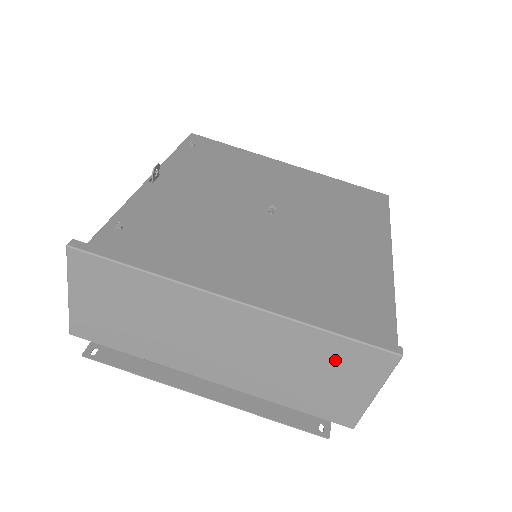
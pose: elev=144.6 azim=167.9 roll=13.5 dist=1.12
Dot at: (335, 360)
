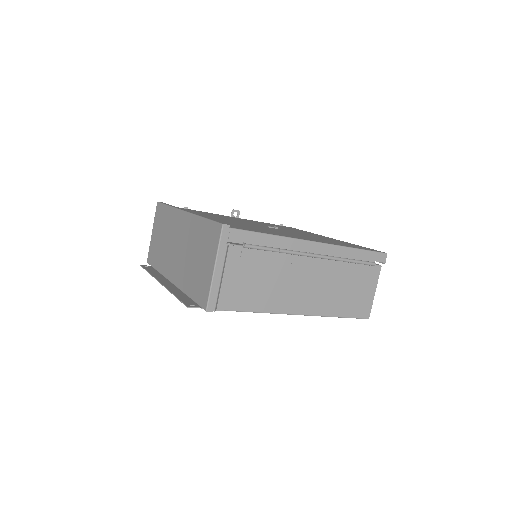
Dot at: (204, 240)
